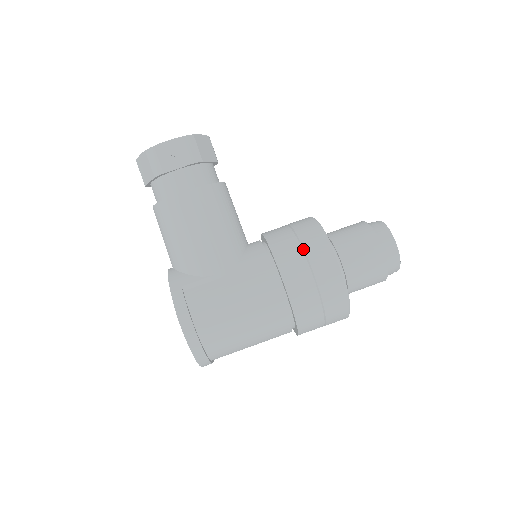
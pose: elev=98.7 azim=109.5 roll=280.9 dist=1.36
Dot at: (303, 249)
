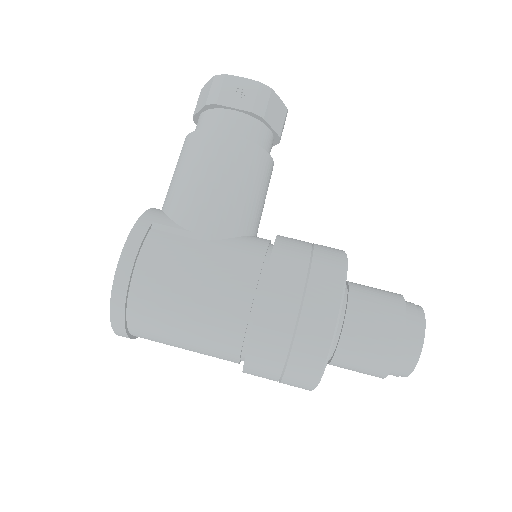
Dot at: (310, 265)
